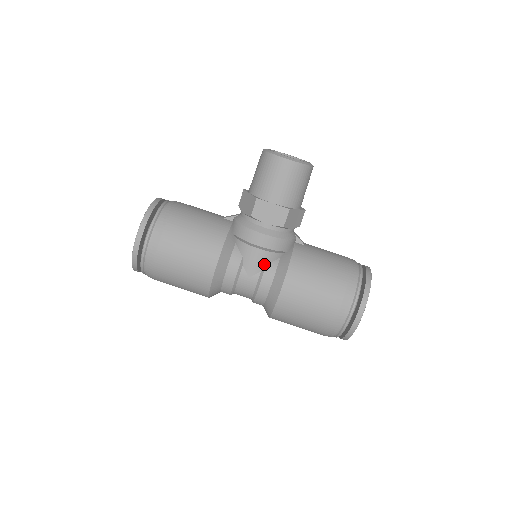
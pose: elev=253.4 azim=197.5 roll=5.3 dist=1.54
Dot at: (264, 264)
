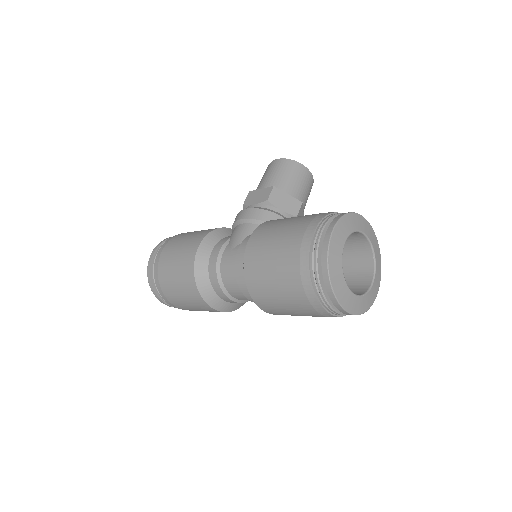
Dot at: (247, 235)
